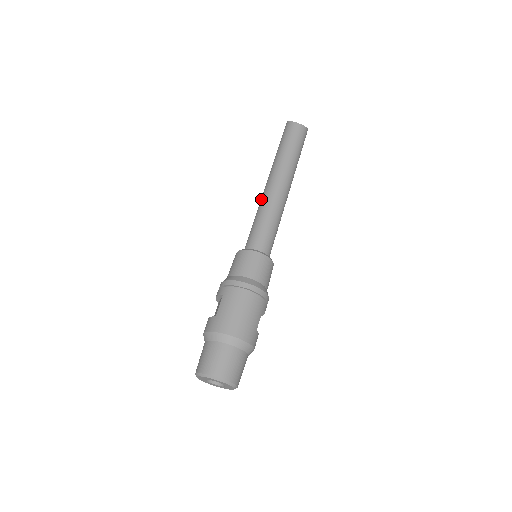
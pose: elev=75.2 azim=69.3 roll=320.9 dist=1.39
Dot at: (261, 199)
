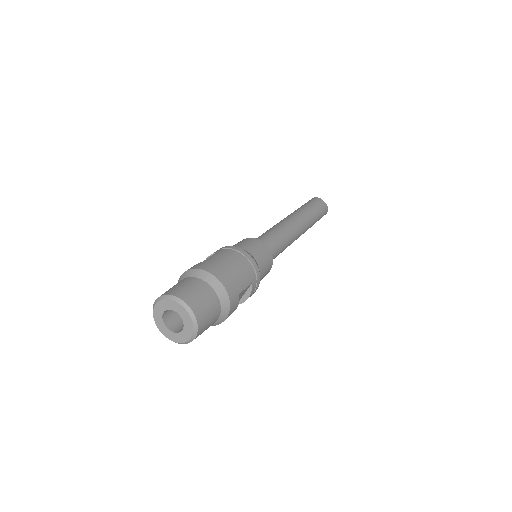
Dot at: occluded
